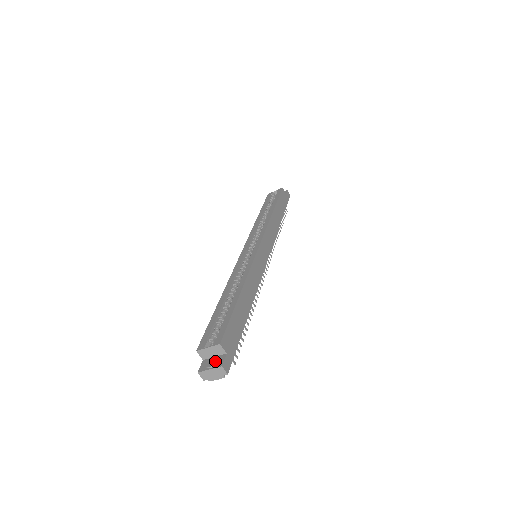
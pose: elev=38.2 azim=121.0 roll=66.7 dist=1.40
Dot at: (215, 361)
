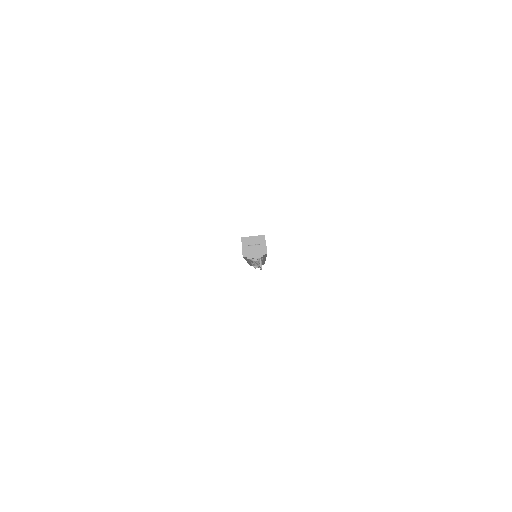
Dot at: (258, 244)
